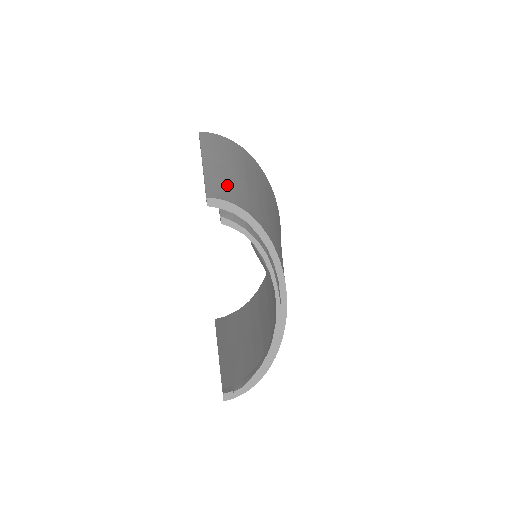
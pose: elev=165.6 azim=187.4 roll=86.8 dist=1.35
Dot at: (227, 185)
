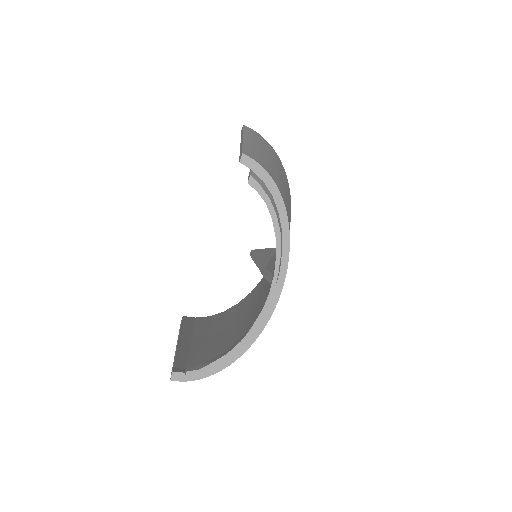
Dot at: (263, 160)
